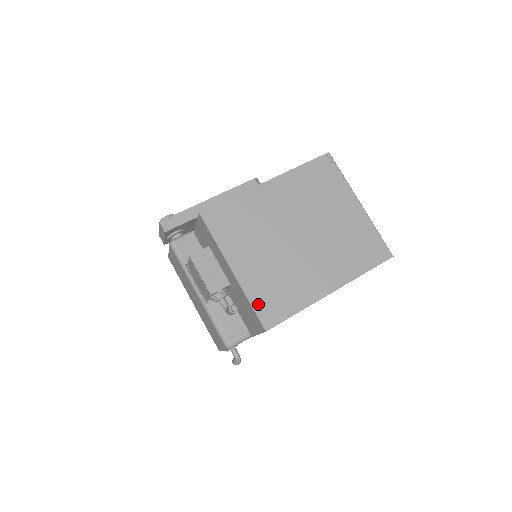
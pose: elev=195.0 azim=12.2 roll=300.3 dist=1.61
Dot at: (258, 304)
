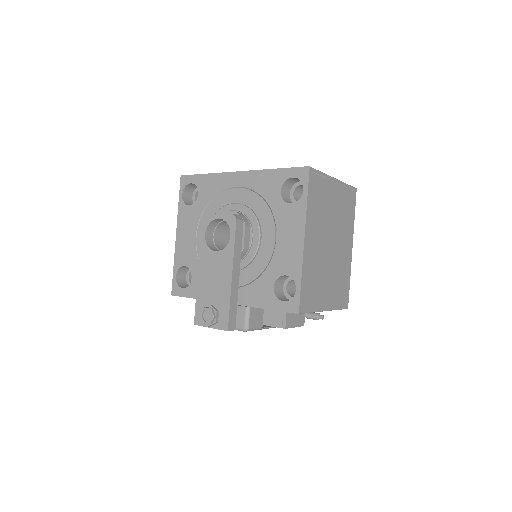
Dot at: (340, 305)
